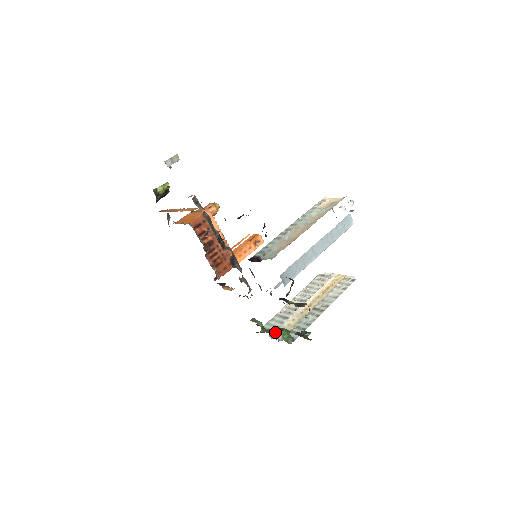
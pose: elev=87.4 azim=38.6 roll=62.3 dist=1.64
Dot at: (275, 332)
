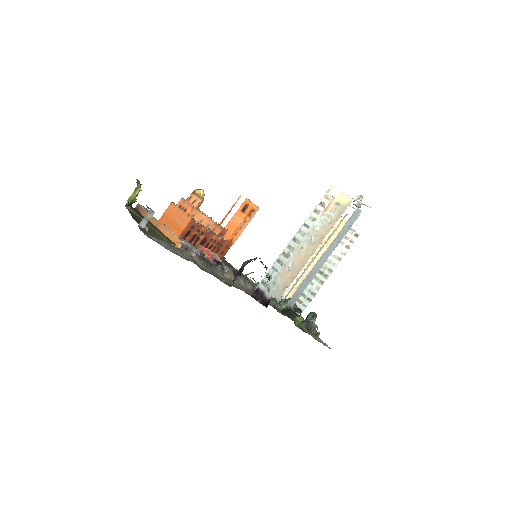
Dot at: occluded
